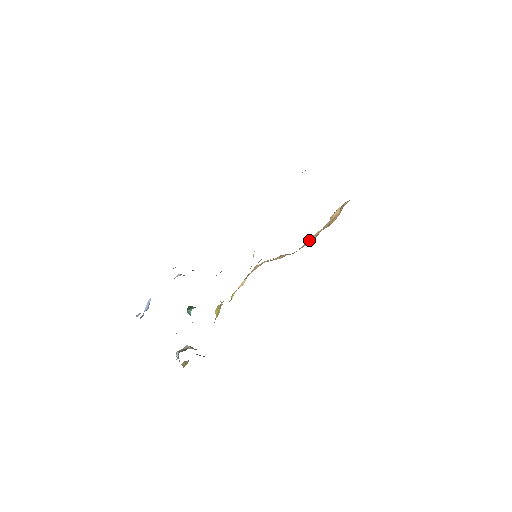
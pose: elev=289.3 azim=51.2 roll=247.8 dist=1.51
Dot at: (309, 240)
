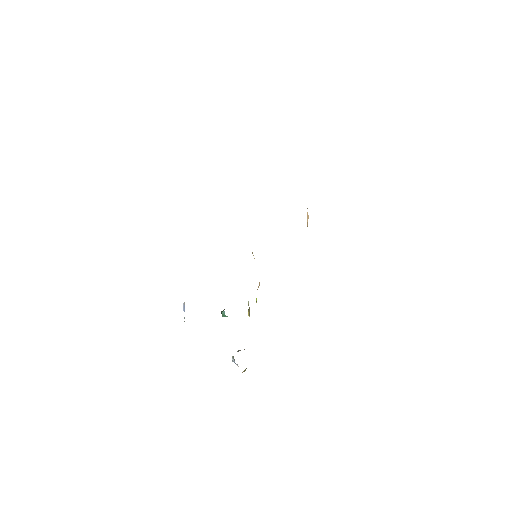
Dot at: occluded
